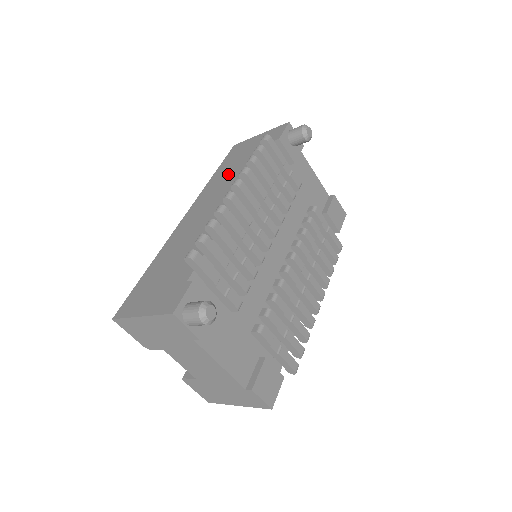
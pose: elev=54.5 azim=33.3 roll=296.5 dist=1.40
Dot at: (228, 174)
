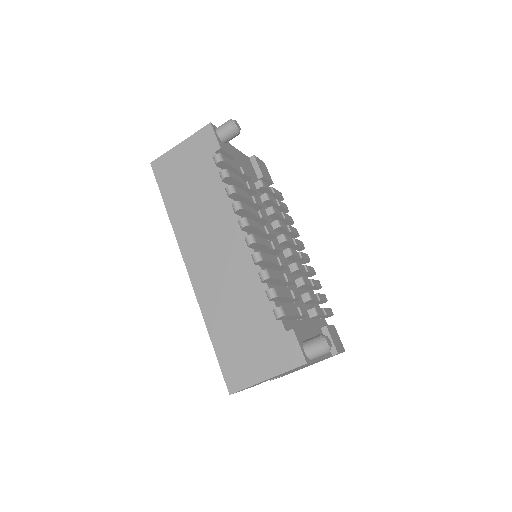
Dot at: (192, 205)
